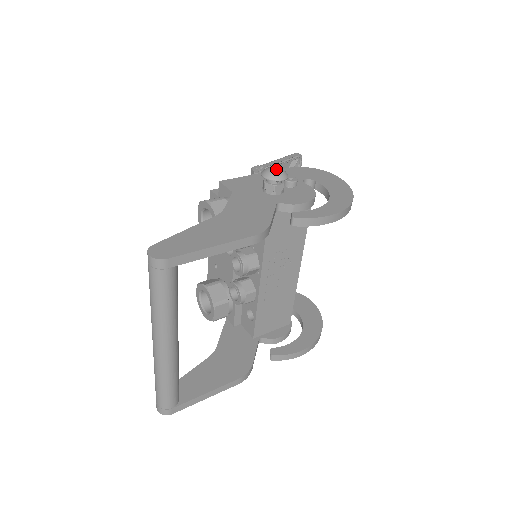
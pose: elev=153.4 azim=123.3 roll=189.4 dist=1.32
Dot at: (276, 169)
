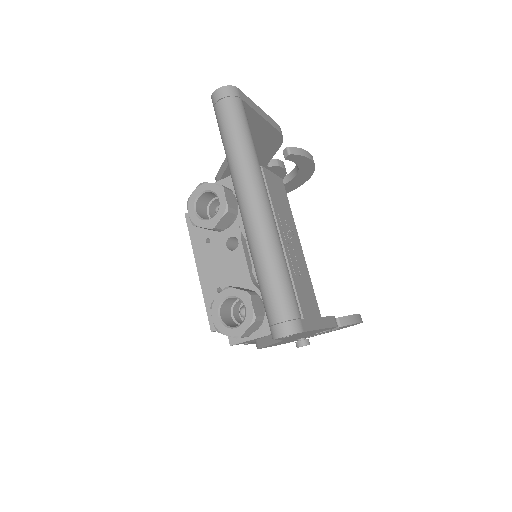
Dot at: occluded
